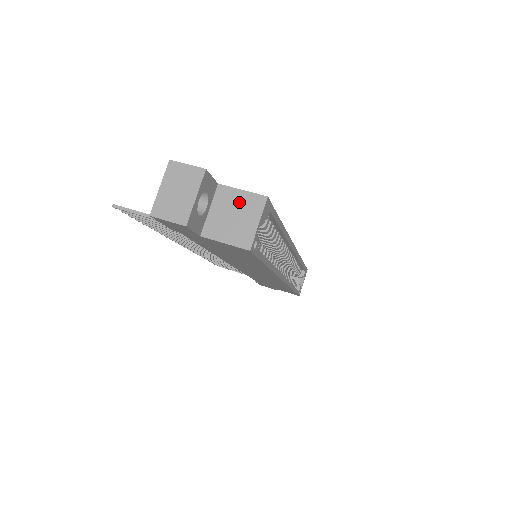
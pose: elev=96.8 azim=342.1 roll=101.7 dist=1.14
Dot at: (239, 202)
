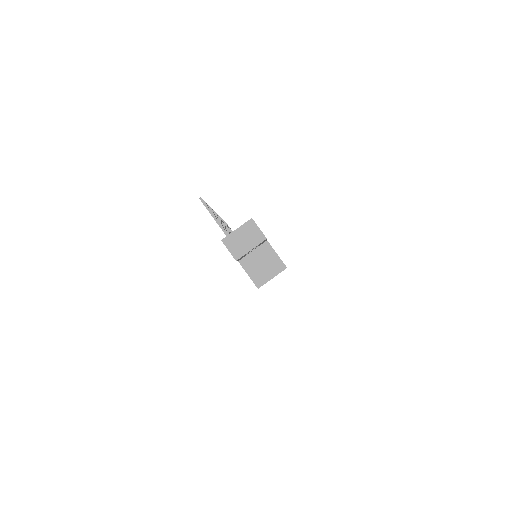
Dot at: (271, 259)
